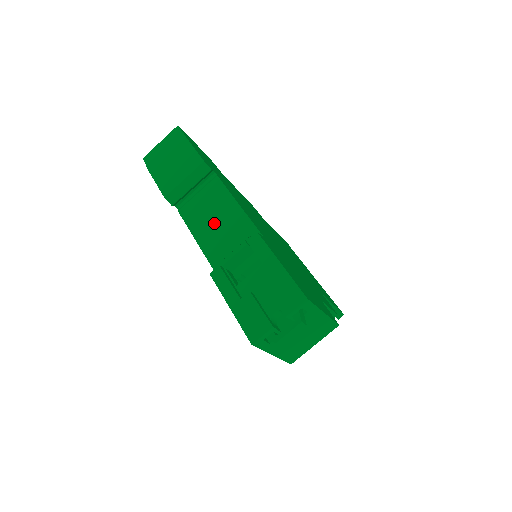
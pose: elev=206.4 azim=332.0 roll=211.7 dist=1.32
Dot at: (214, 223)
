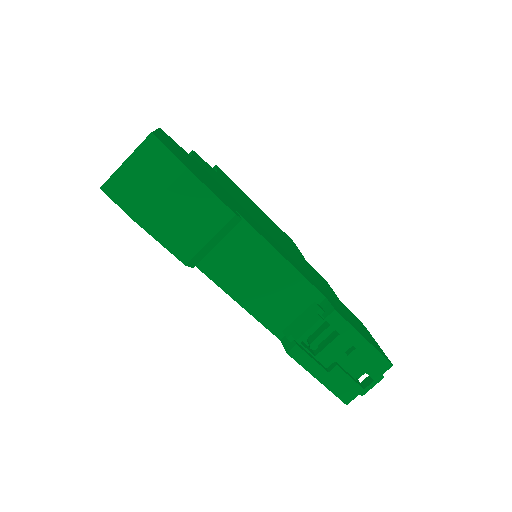
Dot at: (258, 283)
